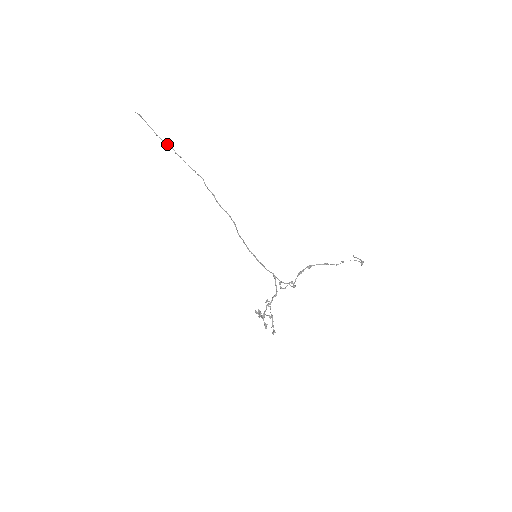
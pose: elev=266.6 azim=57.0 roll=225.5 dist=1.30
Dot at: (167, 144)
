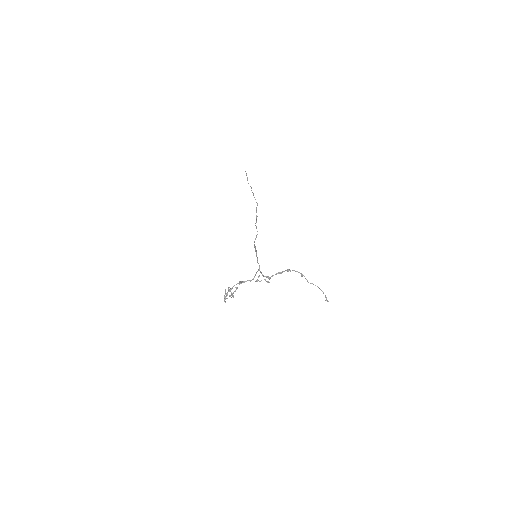
Dot at: occluded
